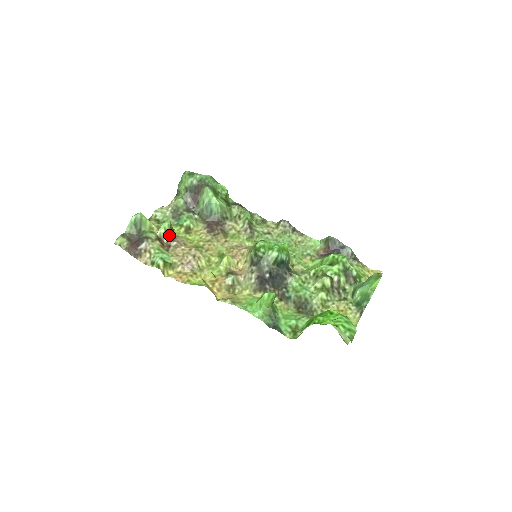
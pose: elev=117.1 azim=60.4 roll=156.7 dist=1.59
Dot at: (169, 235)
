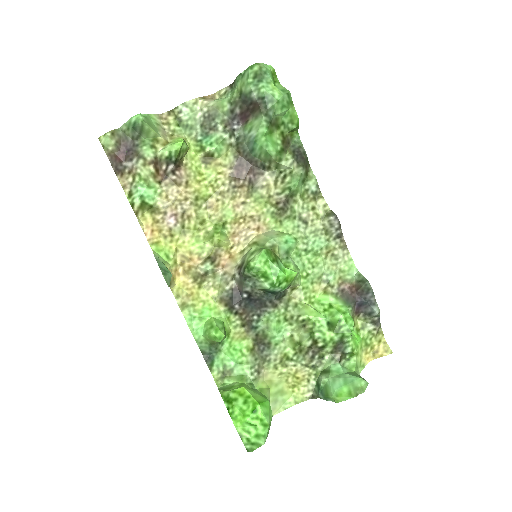
Dot at: (172, 163)
